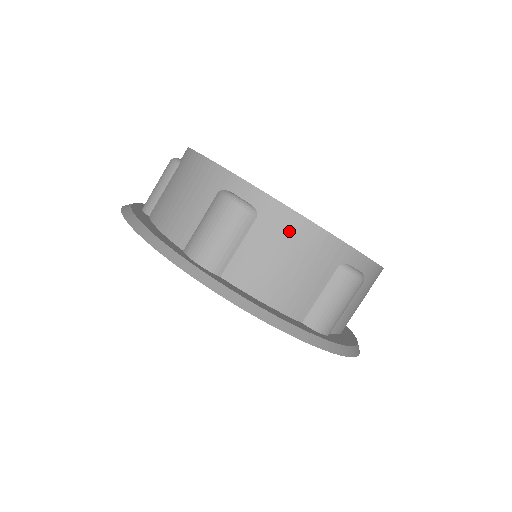
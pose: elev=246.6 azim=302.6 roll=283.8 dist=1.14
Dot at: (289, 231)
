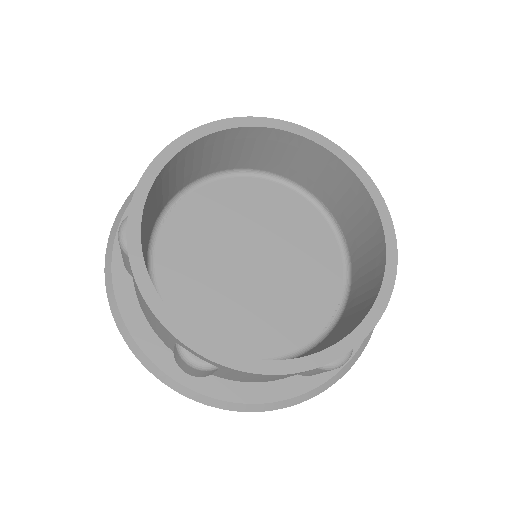
Dot at: (254, 376)
